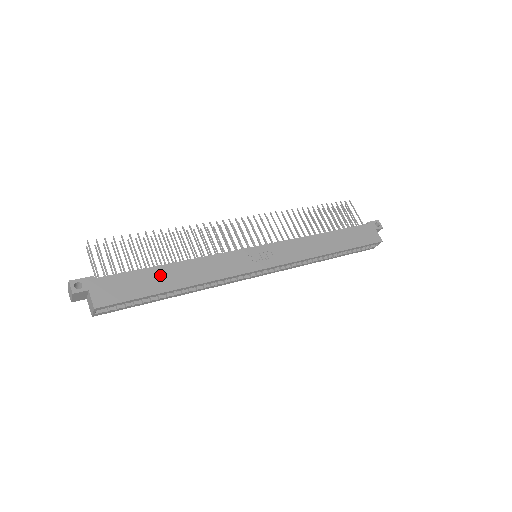
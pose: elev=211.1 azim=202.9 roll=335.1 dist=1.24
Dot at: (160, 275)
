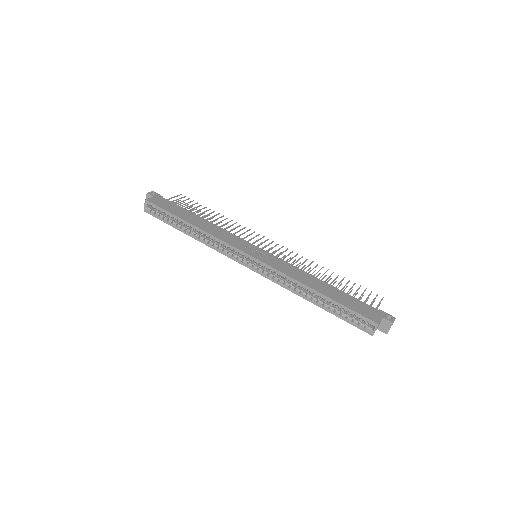
Dot at: (189, 215)
